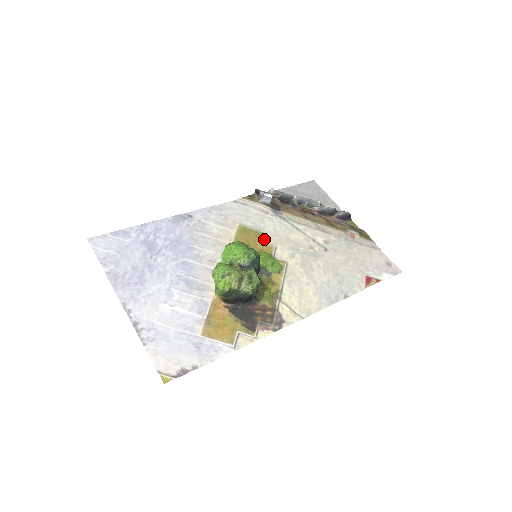
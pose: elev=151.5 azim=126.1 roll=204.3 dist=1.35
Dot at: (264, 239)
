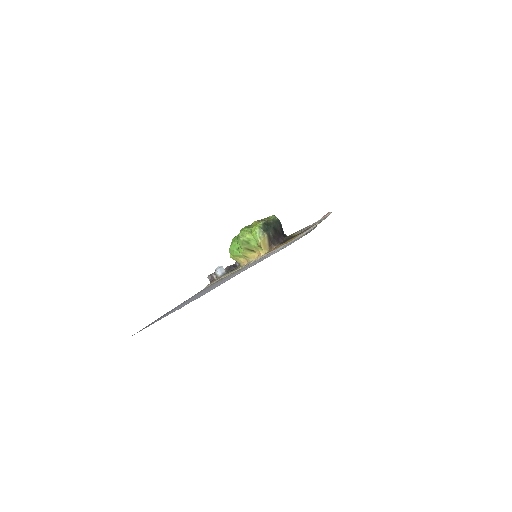
Dot at: occluded
